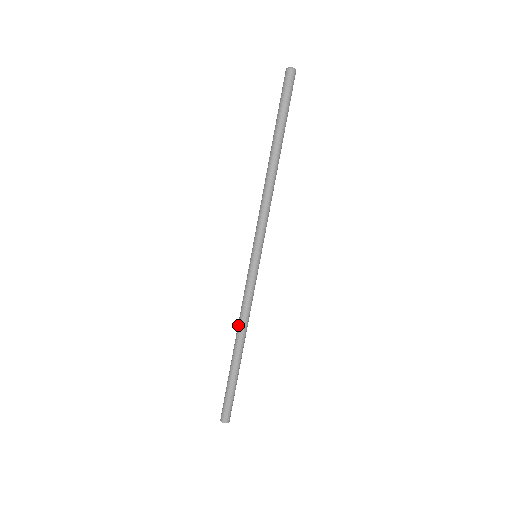
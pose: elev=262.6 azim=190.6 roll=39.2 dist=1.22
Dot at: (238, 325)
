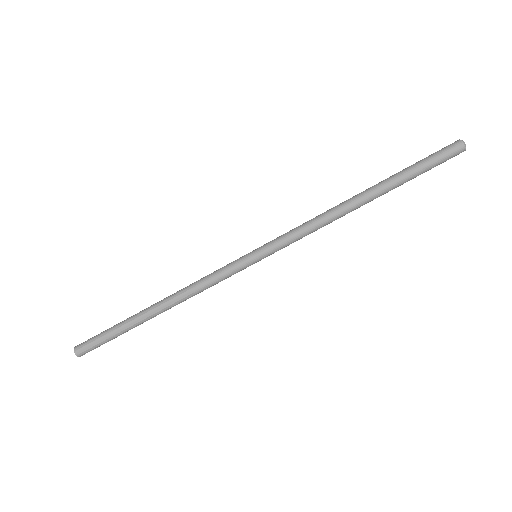
Dot at: (177, 291)
